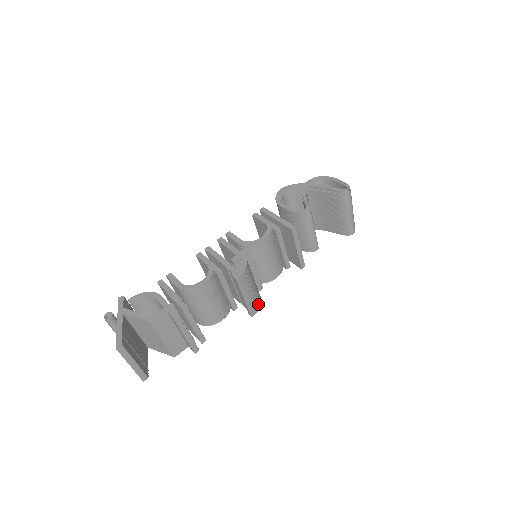
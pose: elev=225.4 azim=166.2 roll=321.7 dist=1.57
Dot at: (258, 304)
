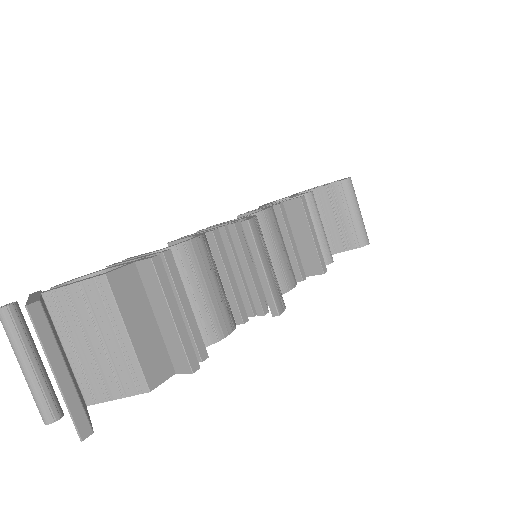
Dot at: (282, 299)
